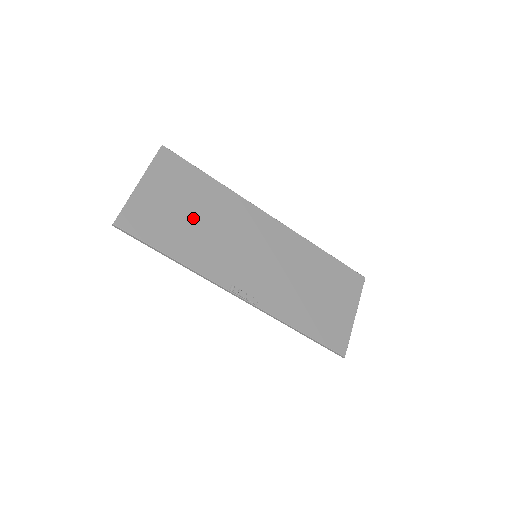
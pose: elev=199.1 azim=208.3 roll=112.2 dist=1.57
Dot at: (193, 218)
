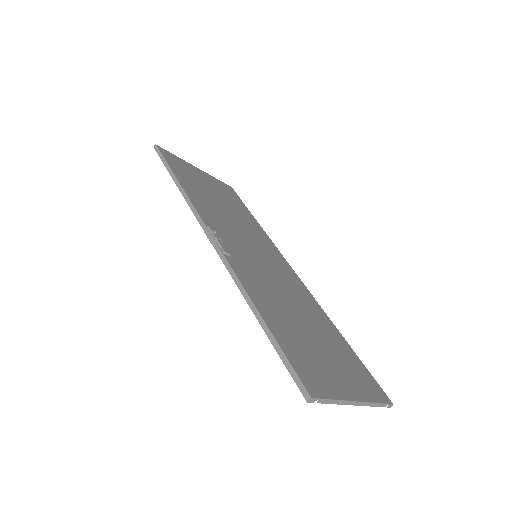
Dot at: (219, 201)
